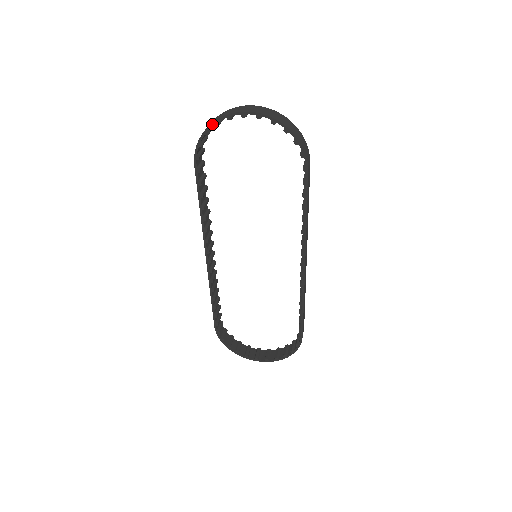
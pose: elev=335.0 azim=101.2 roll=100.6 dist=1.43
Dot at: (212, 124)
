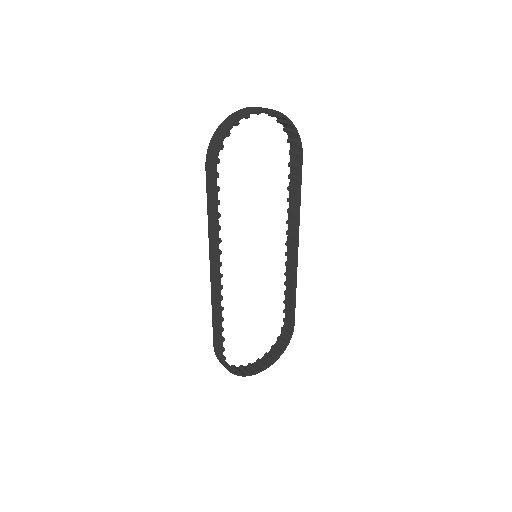
Dot at: (233, 124)
